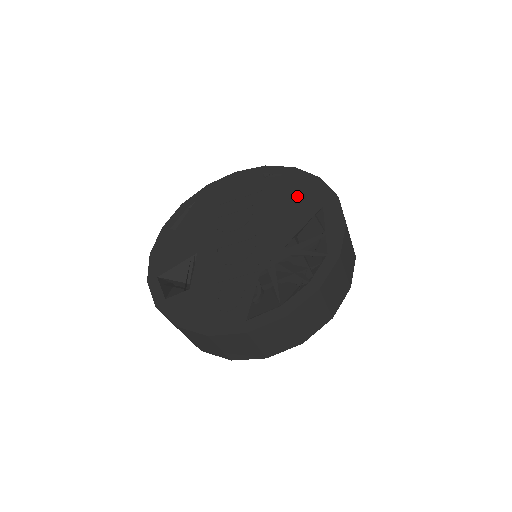
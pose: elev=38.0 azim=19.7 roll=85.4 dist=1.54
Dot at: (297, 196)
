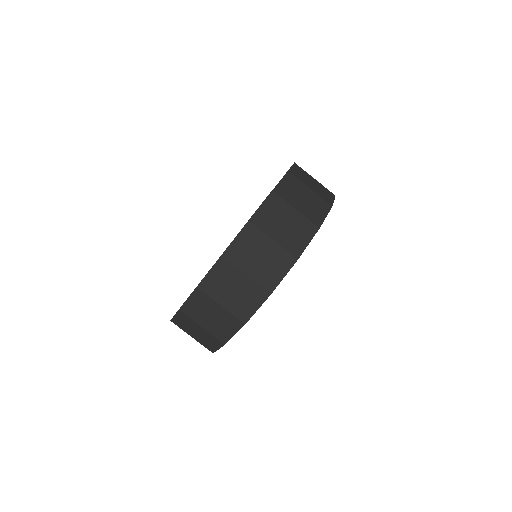
Dot at: occluded
